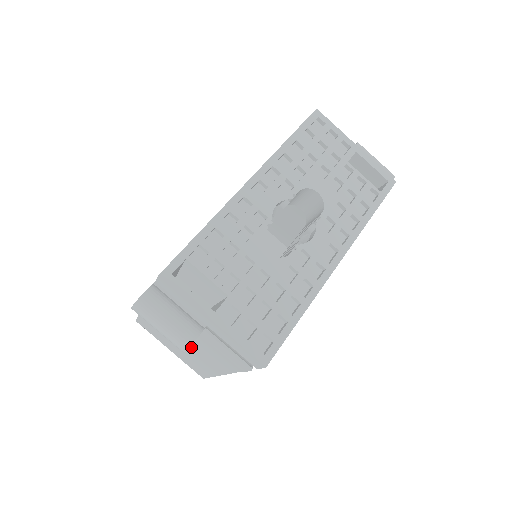
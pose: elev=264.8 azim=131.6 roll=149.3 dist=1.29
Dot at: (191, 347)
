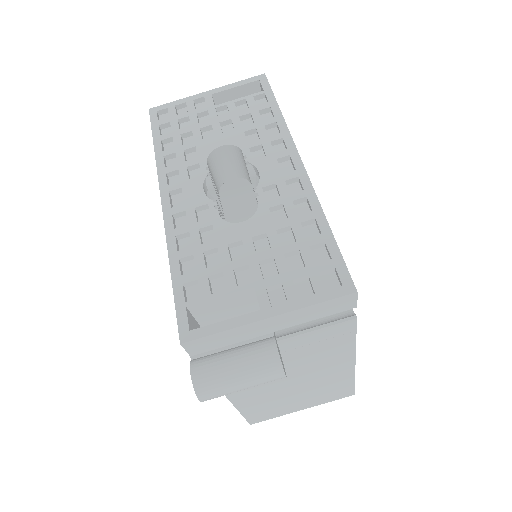
Dot at: (303, 378)
